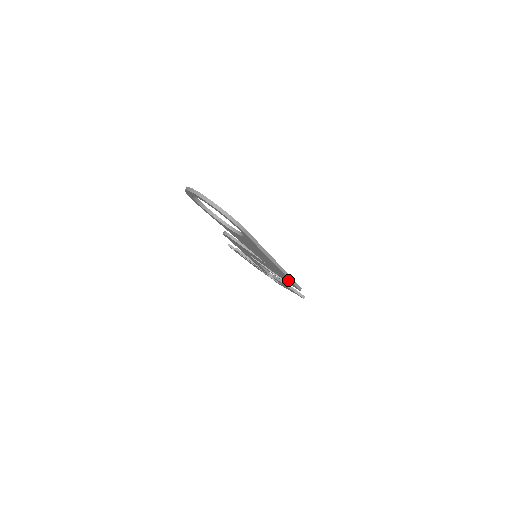
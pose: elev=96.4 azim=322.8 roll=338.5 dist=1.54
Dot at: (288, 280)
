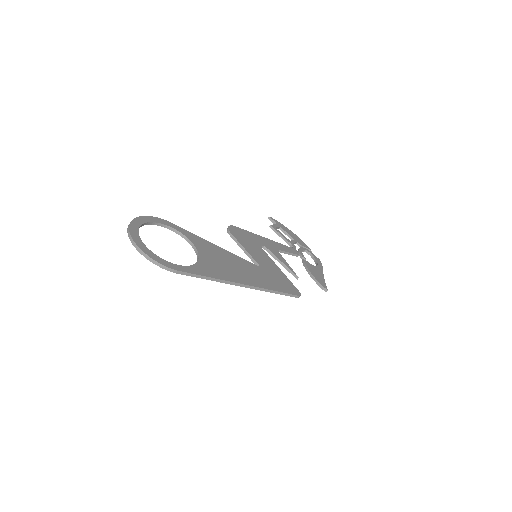
Dot at: occluded
